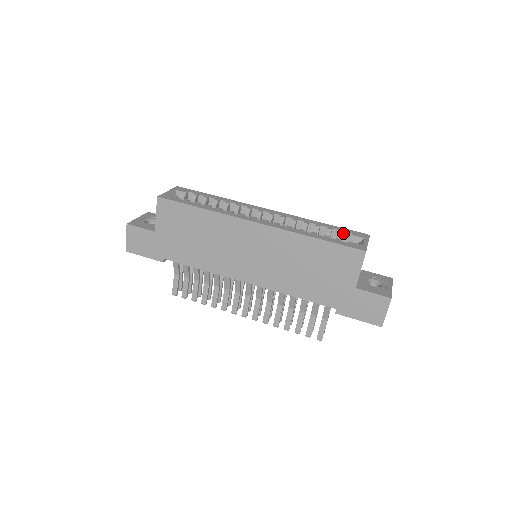
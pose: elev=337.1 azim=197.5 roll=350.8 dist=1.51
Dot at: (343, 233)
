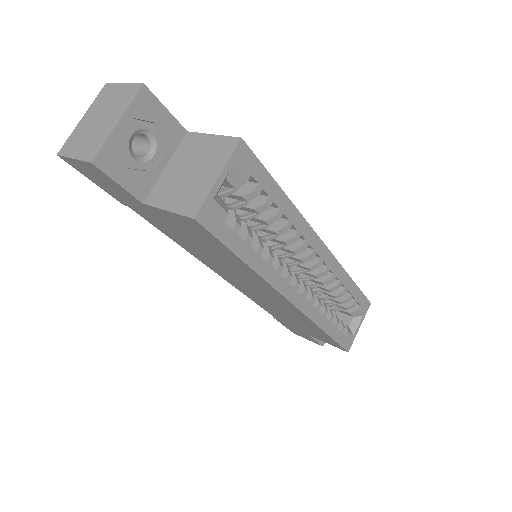
Dot at: occluded
